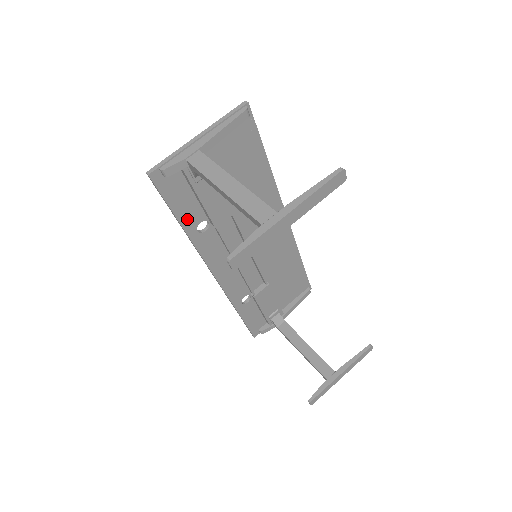
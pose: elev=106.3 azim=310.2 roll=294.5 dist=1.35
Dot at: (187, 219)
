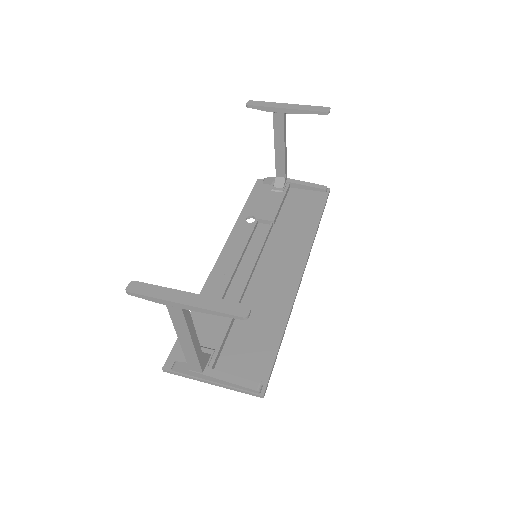
Dot at: (249, 208)
